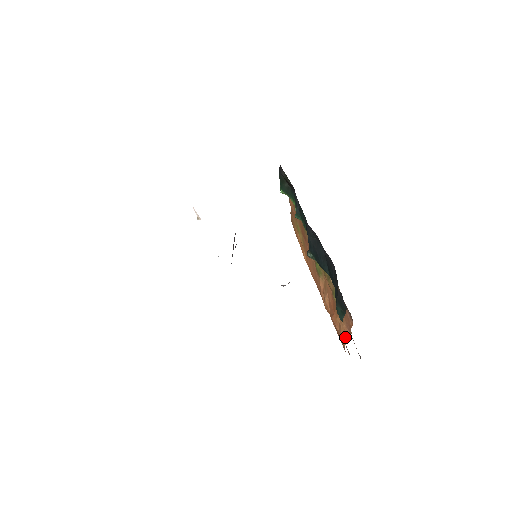
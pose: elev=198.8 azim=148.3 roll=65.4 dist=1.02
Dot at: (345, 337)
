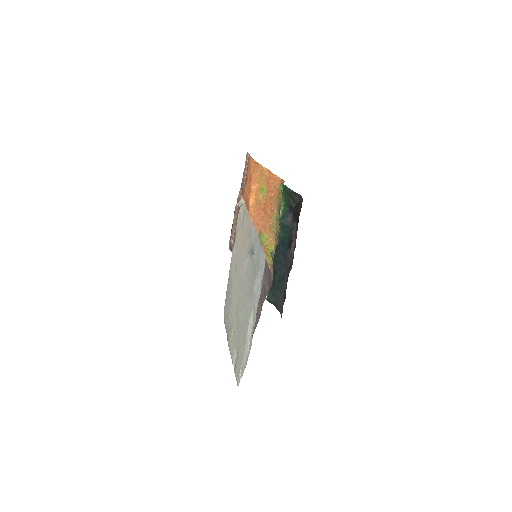
Dot at: occluded
